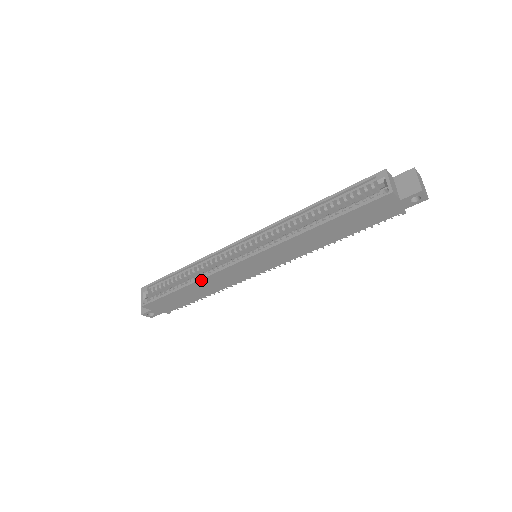
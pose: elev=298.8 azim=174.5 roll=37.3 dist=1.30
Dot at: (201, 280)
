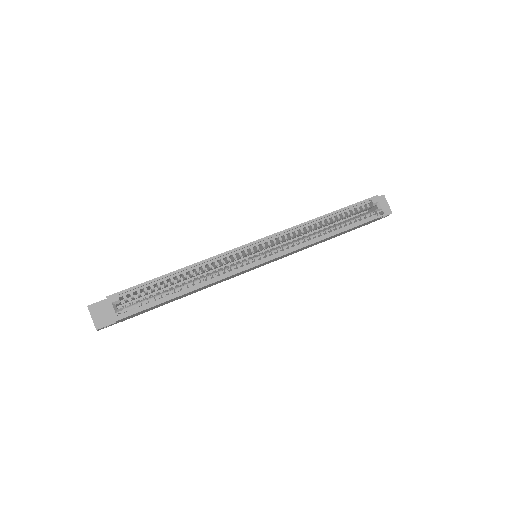
Dot at: (210, 284)
